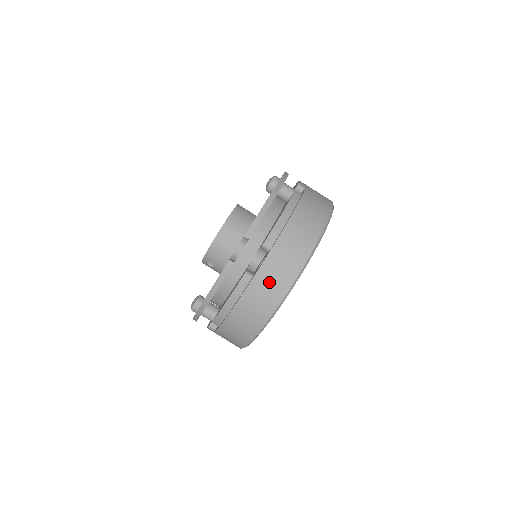
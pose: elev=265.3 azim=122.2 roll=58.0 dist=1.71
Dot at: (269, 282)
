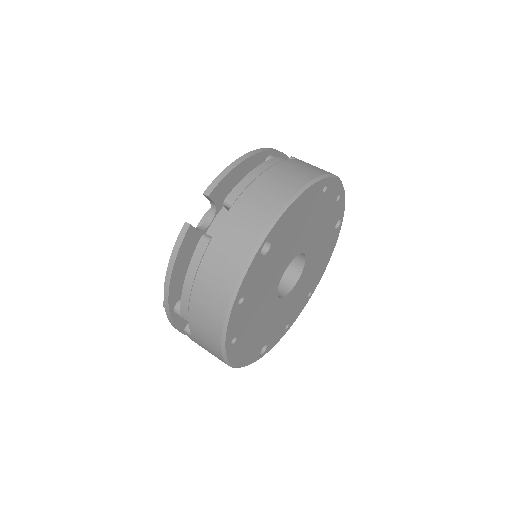
Dot at: (229, 243)
